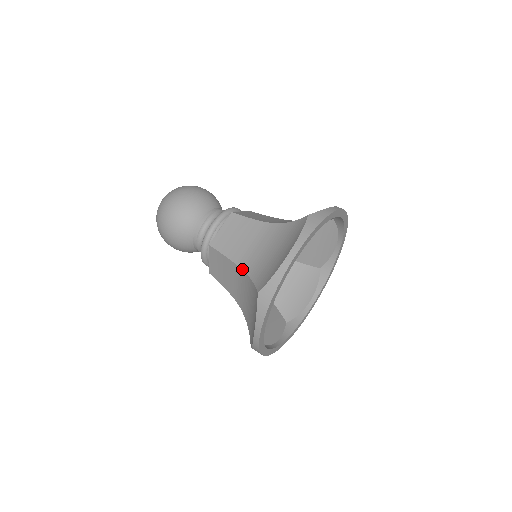
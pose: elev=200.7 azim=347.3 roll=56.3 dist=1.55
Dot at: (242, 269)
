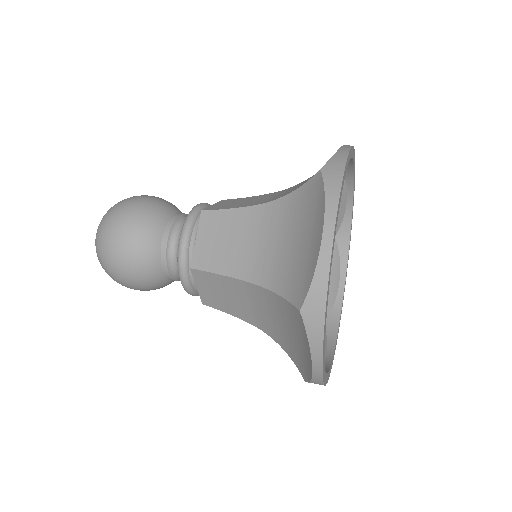
Dot at: (268, 201)
